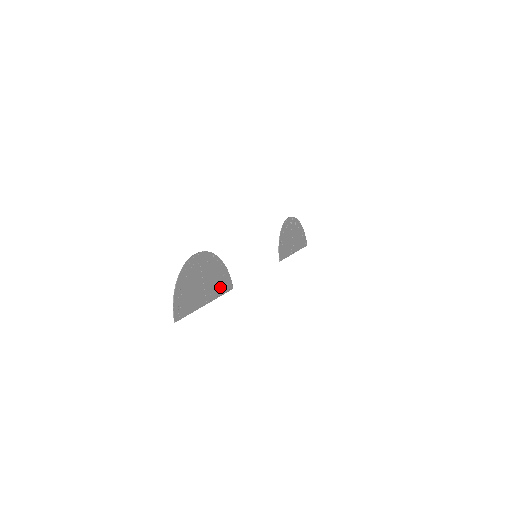
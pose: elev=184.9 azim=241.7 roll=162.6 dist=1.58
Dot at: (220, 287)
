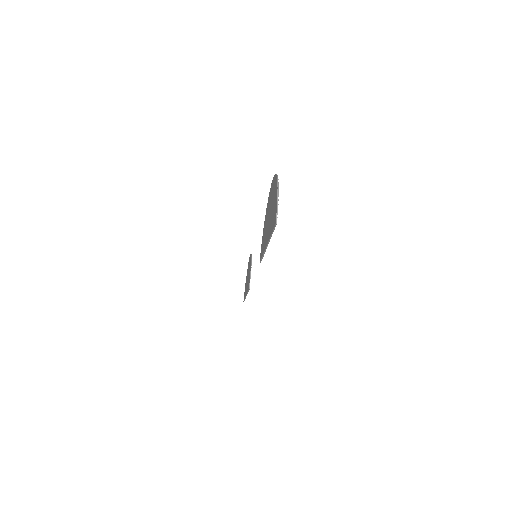
Dot at: occluded
